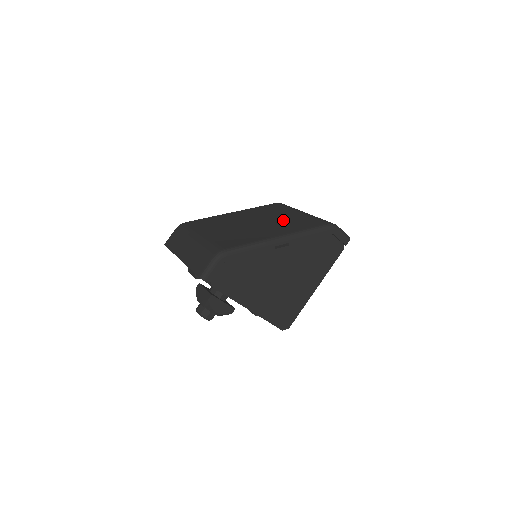
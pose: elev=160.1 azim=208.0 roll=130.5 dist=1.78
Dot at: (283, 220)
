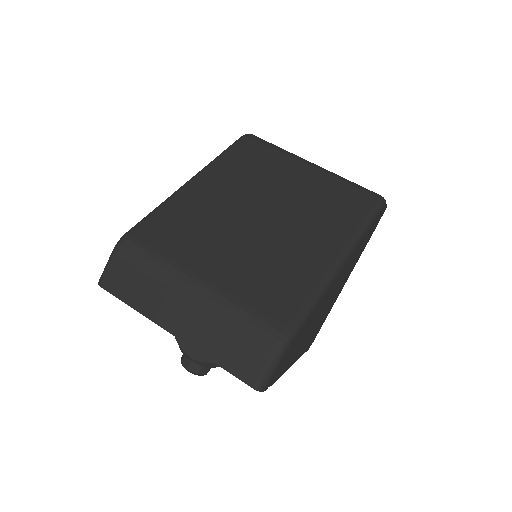
Dot at: (304, 200)
